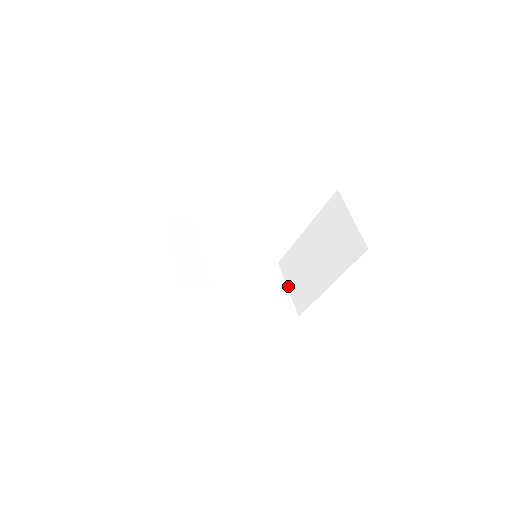
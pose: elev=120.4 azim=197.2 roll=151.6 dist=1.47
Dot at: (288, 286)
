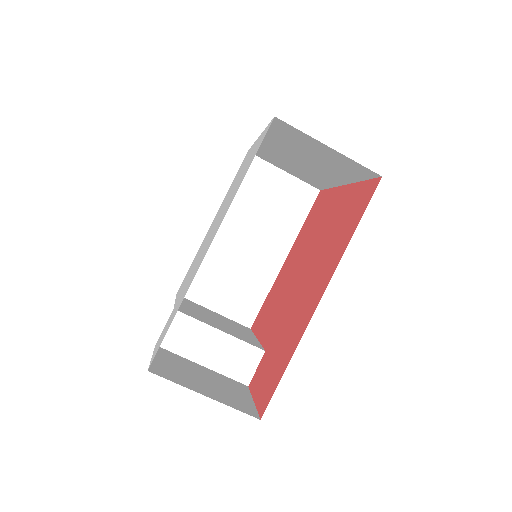
Dot at: (282, 170)
